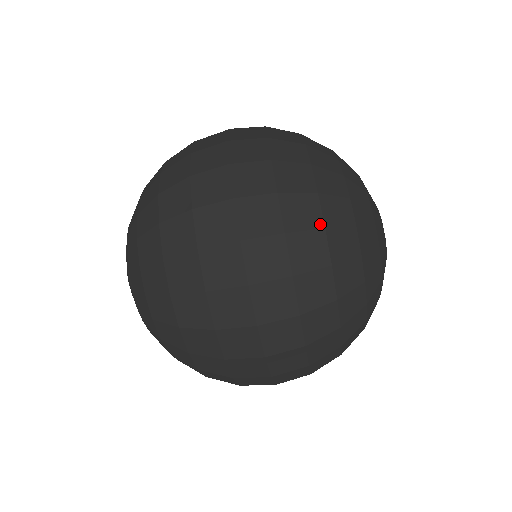
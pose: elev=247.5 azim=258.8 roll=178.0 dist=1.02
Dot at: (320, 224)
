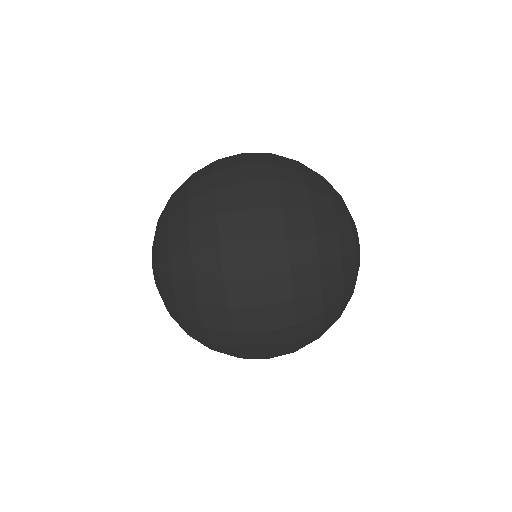
Dot at: (300, 169)
